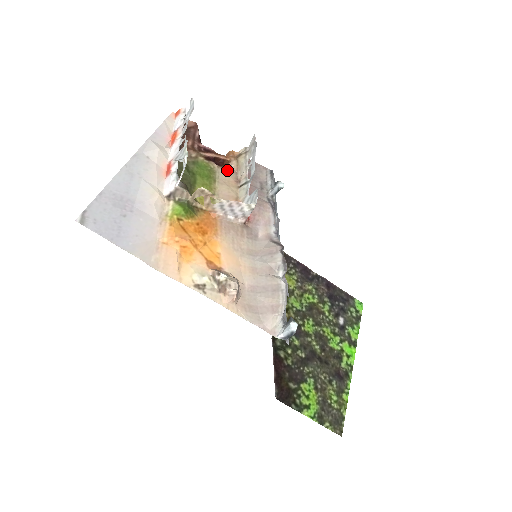
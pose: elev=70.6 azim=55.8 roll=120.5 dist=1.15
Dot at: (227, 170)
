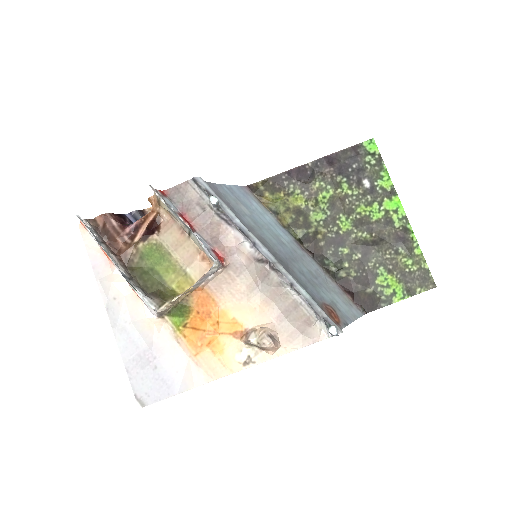
Dot at: (166, 229)
